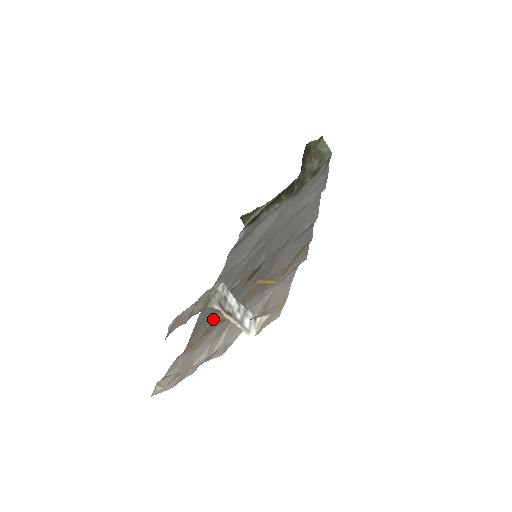
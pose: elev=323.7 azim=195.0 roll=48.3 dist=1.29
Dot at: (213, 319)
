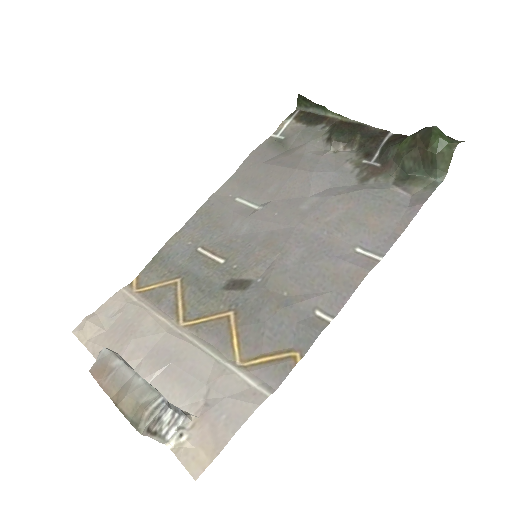
Dot at: (173, 283)
